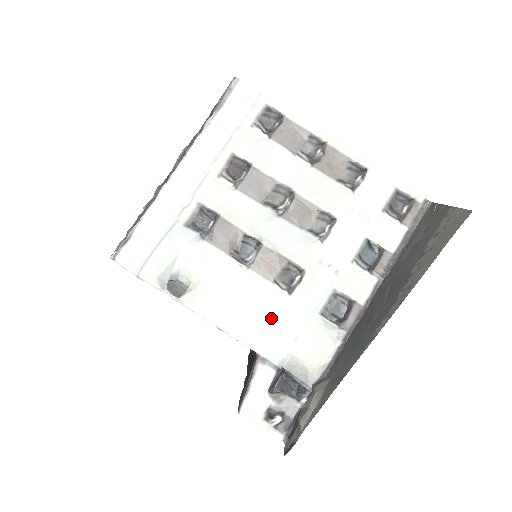
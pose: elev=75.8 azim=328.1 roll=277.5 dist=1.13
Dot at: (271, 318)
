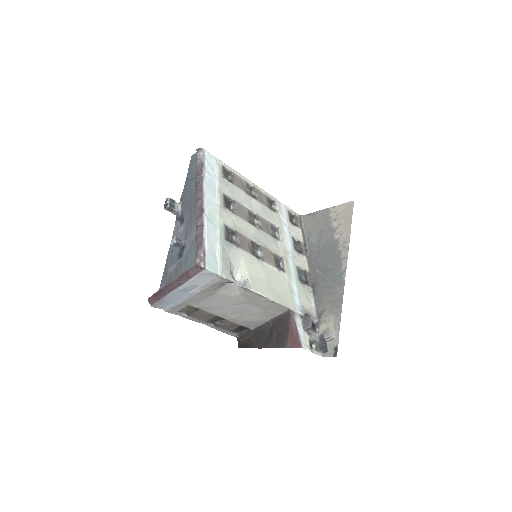
Dot at: (285, 288)
